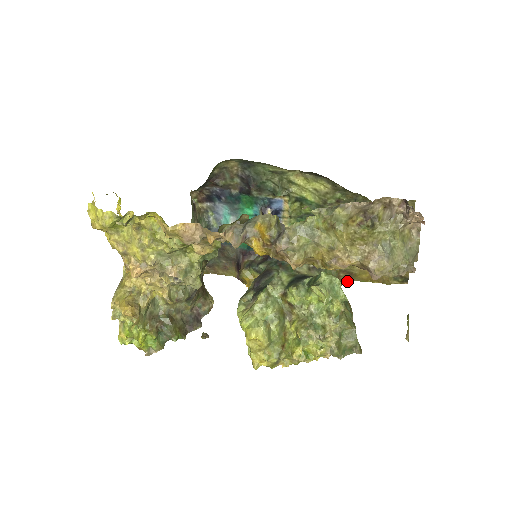
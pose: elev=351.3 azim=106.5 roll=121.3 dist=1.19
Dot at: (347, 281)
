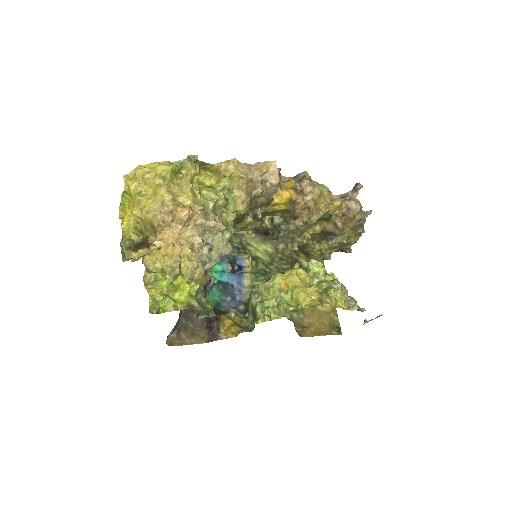
Dot at: occluded
